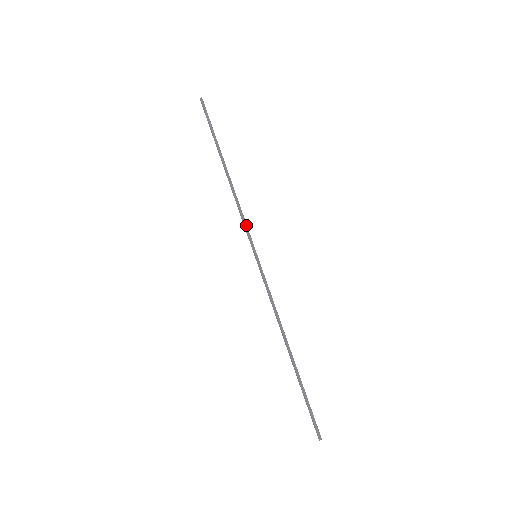
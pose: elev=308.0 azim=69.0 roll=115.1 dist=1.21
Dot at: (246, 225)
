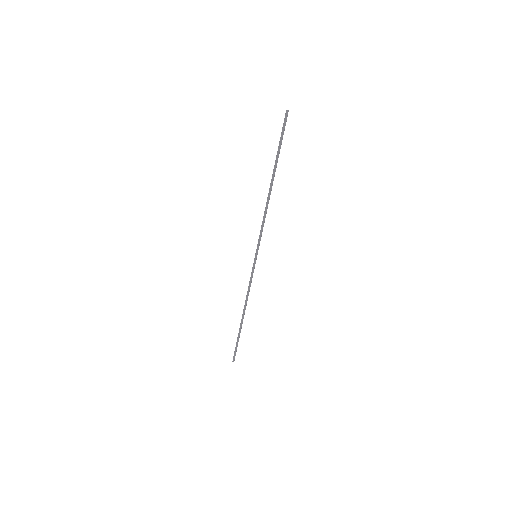
Dot at: (261, 234)
